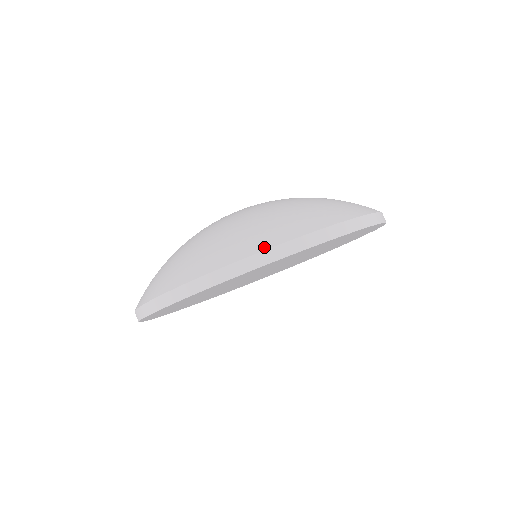
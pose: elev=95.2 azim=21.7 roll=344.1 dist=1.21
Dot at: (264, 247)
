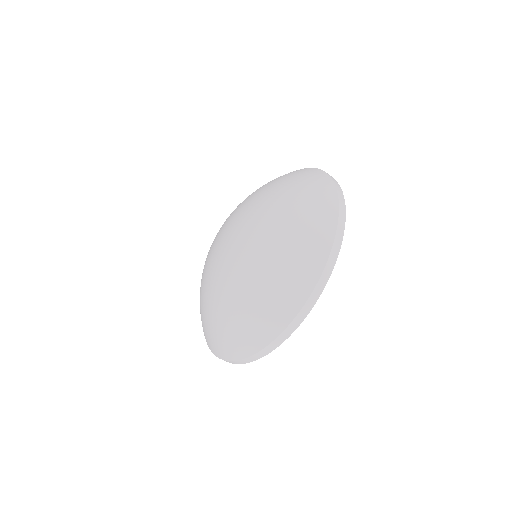
Dot at: (328, 251)
